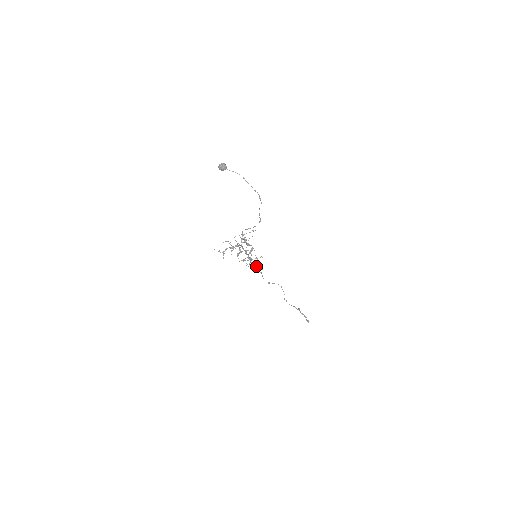
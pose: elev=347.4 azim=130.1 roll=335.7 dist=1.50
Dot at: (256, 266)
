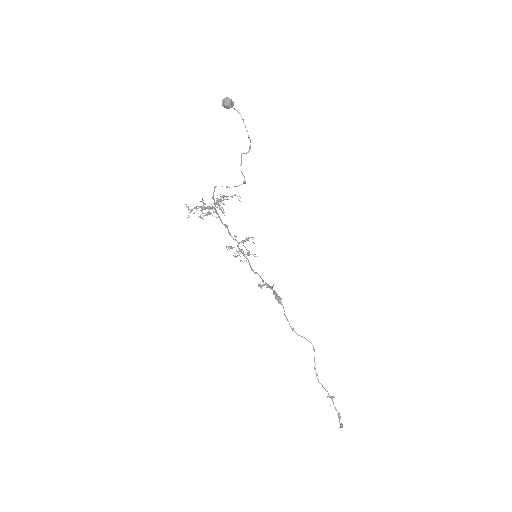
Dot at: (263, 280)
